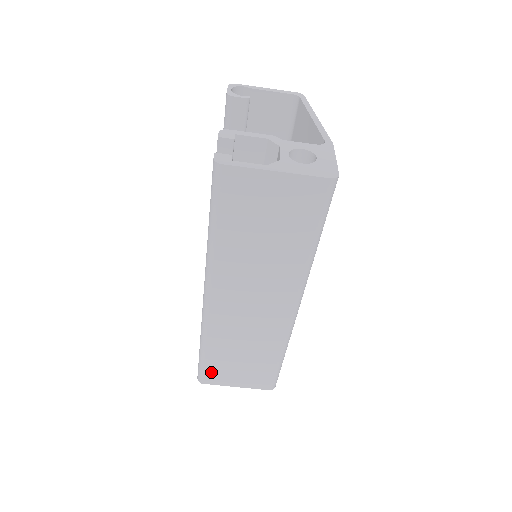
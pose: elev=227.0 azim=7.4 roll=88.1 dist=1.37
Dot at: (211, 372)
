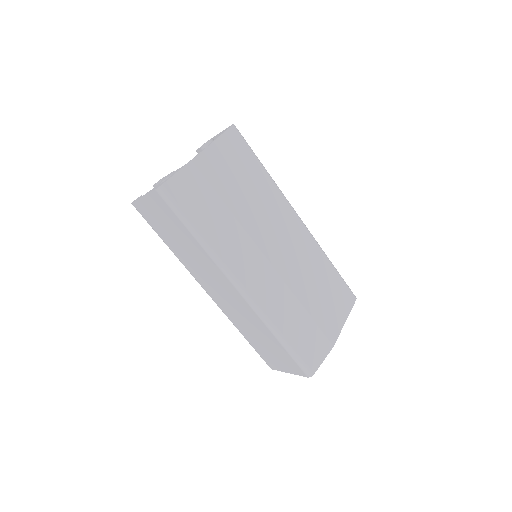
Dot at: (264, 357)
